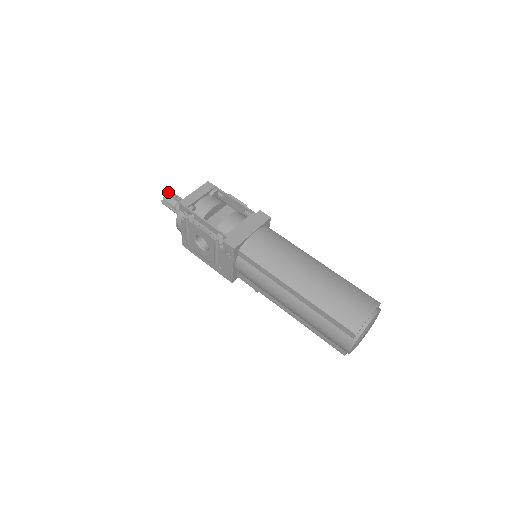
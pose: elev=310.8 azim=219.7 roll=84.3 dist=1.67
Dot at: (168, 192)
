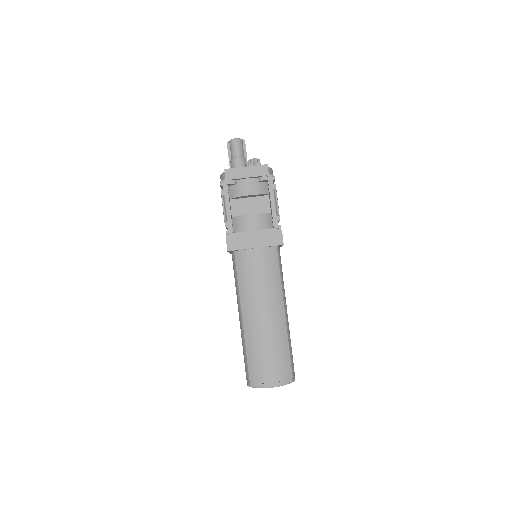
Dot at: (236, 140)
